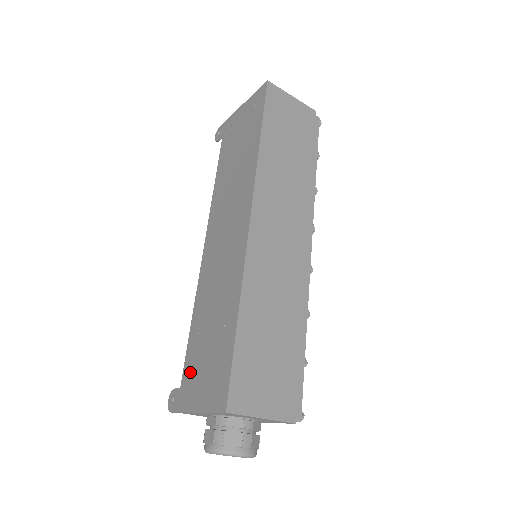
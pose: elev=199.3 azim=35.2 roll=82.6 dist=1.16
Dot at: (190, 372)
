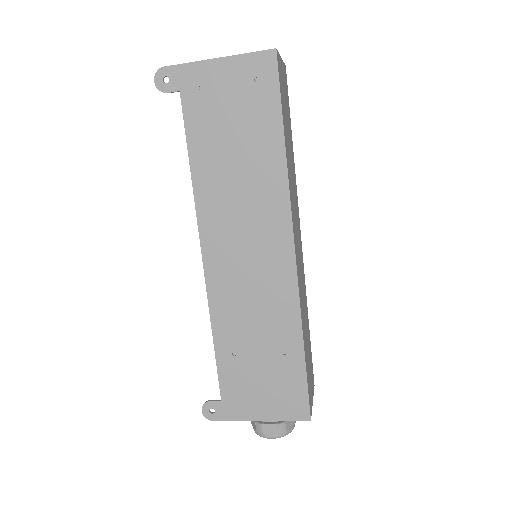
Dot at: (235, 389)
